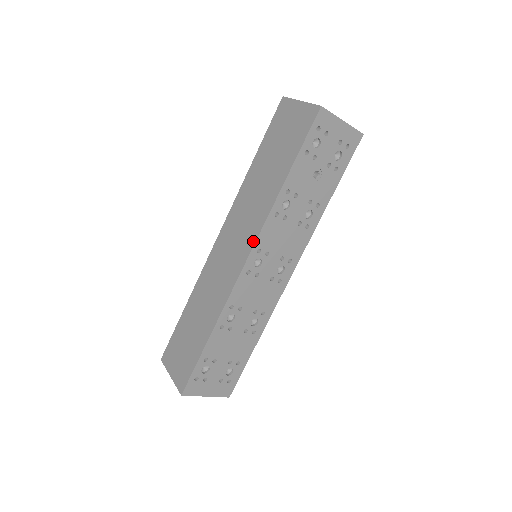
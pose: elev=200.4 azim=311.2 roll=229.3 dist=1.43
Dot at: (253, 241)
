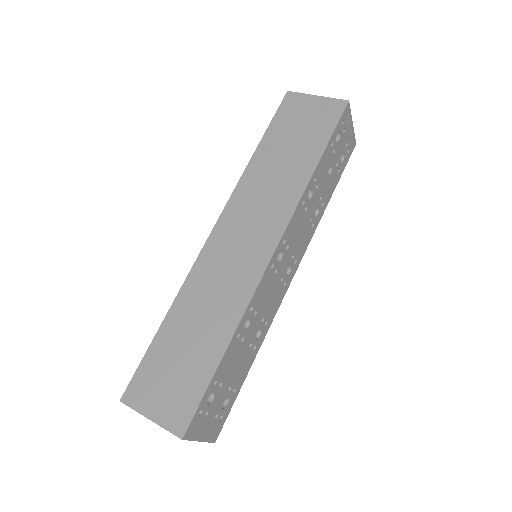
Dot at: (282, 229)
